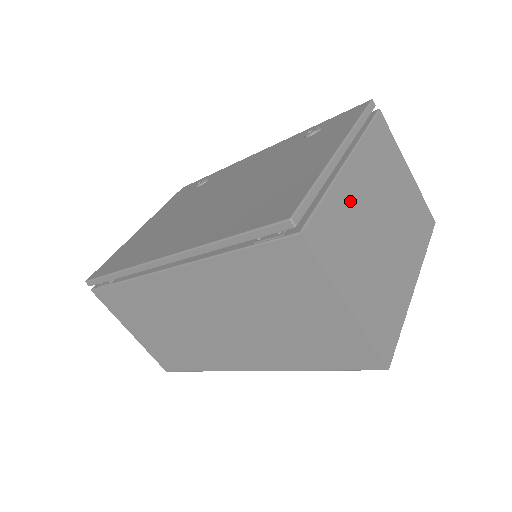
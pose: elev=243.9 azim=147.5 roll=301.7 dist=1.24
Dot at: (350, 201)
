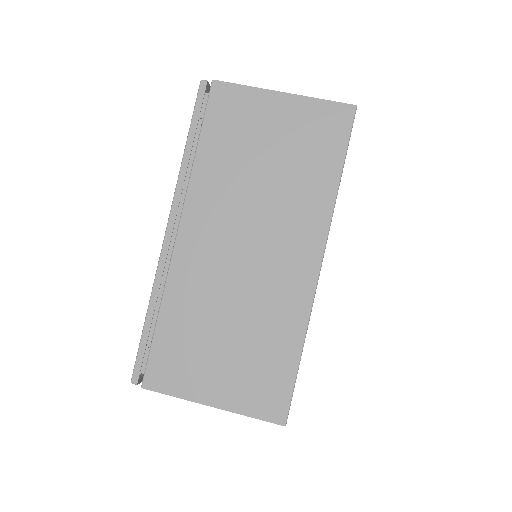
Dot at: occluded
